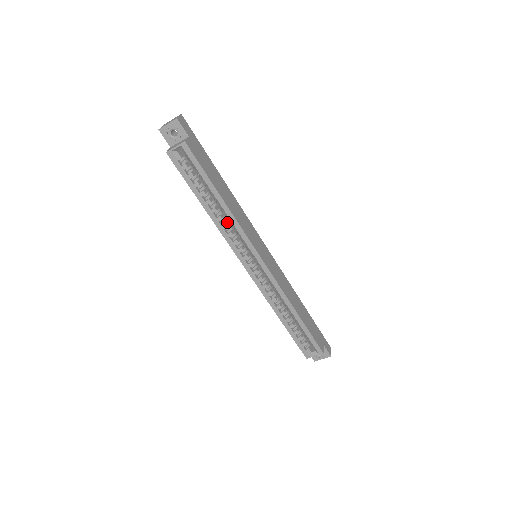
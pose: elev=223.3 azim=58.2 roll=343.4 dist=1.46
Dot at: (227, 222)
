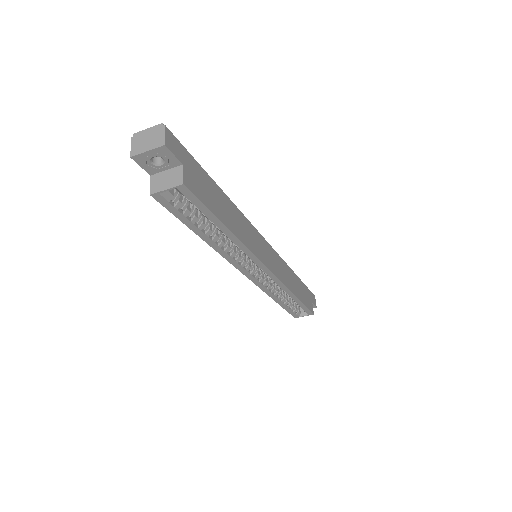
Dot at: (228, 241)
